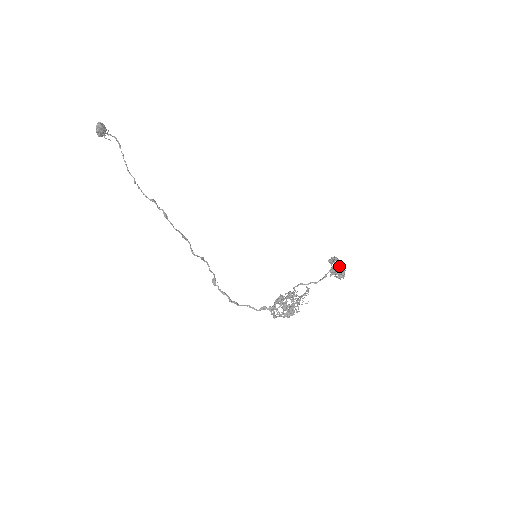
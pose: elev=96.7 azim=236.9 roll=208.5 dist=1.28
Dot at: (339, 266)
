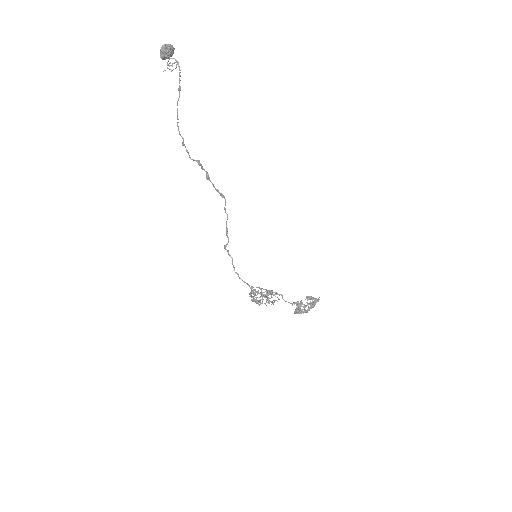
Dot at: (297, 313)
